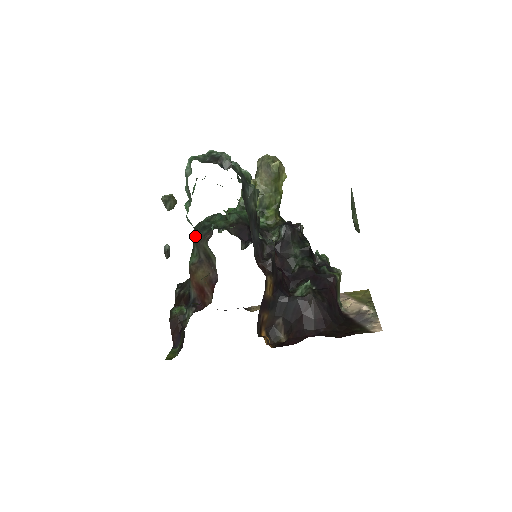
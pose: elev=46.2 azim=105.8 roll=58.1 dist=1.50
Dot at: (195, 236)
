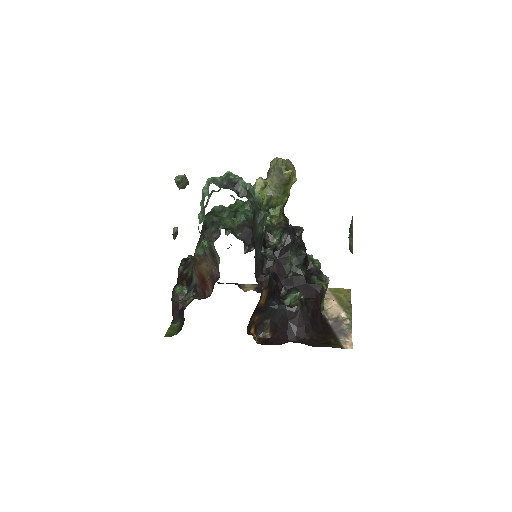
Dot at: (204, 240)
